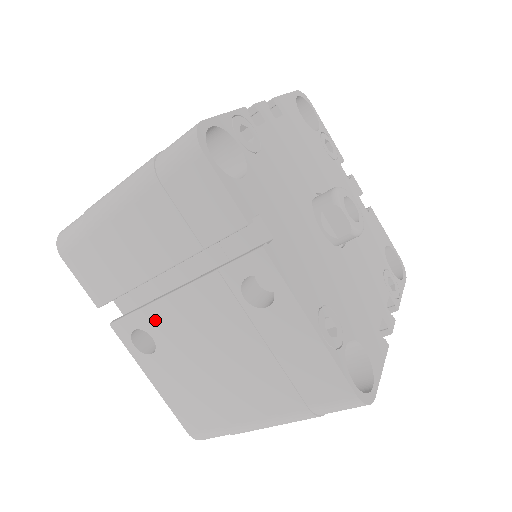
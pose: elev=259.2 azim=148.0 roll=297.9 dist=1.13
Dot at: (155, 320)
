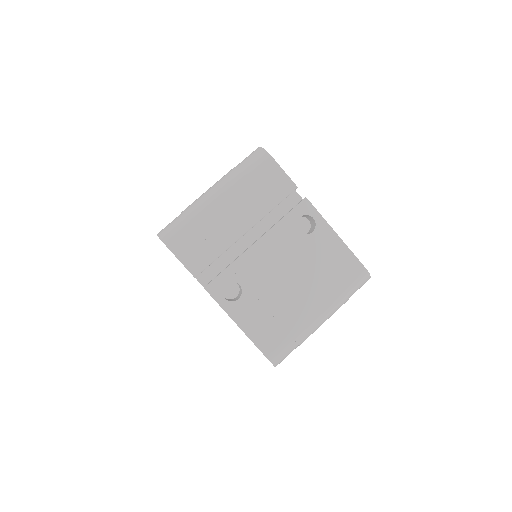
Dot at: (242, 269)
